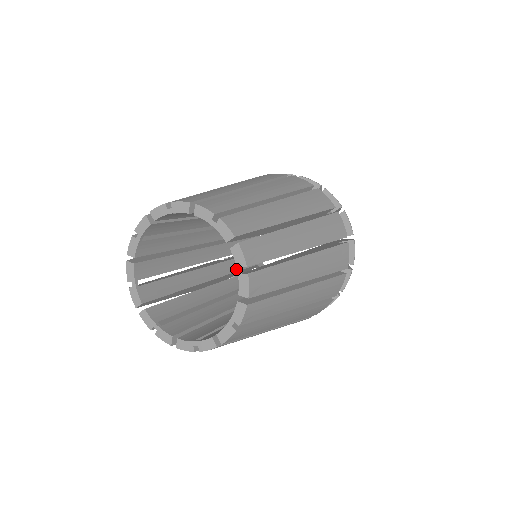
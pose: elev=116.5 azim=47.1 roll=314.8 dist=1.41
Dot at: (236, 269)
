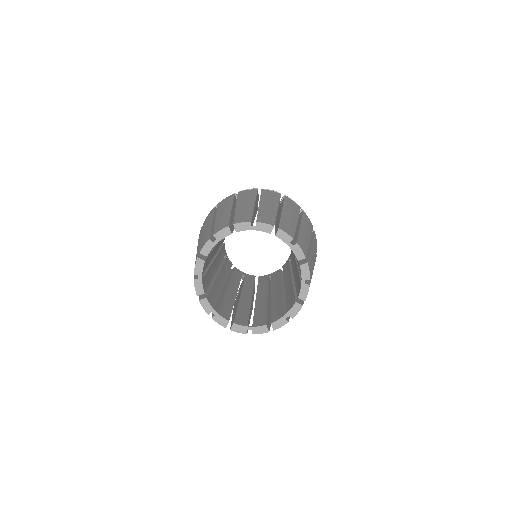
Dot at: (238, 282)
